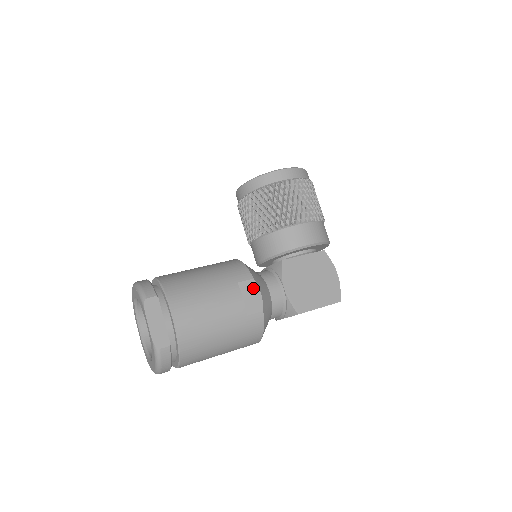
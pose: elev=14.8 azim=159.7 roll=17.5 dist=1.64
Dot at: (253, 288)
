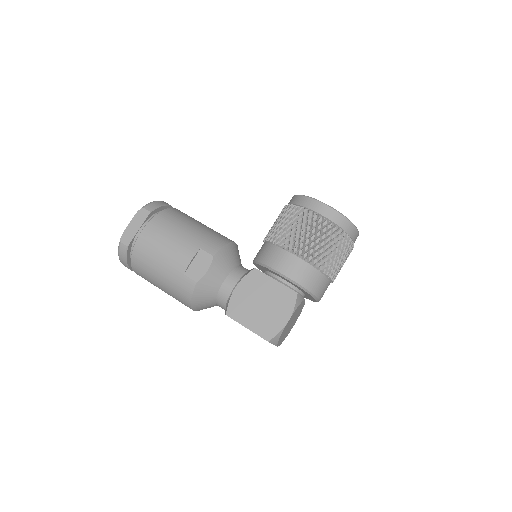
Dot at: (206, 262)
